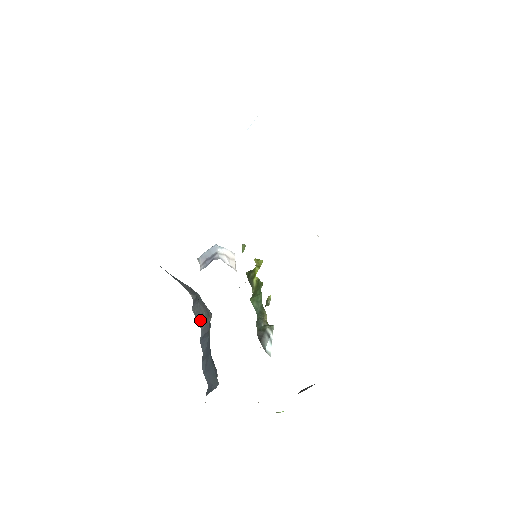
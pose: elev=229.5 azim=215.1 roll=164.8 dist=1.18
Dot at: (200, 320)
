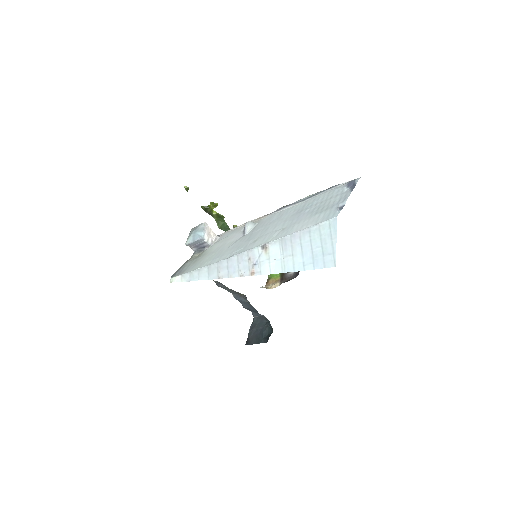
Dot at: (230, 292)
